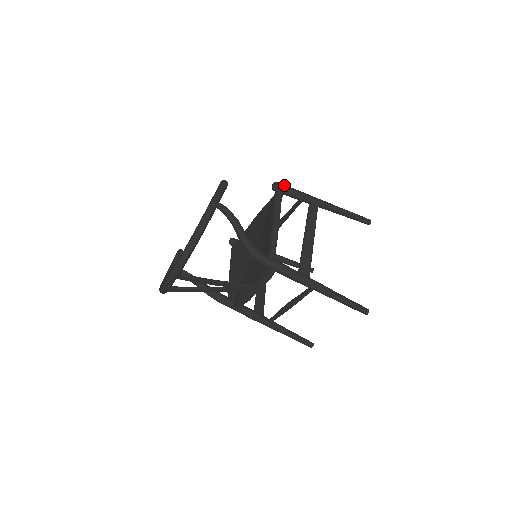
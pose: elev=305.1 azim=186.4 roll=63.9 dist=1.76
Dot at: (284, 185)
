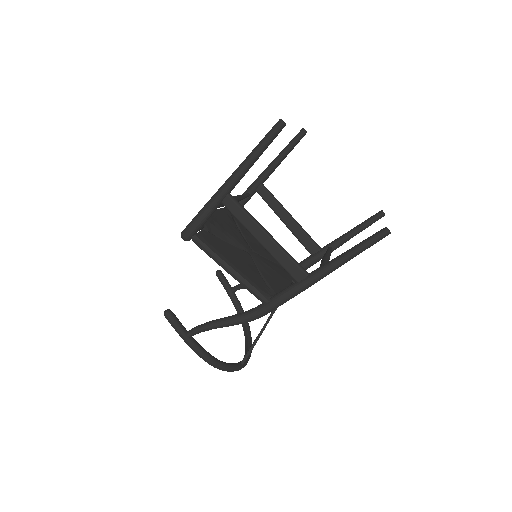
Dot at: (188, 229)
